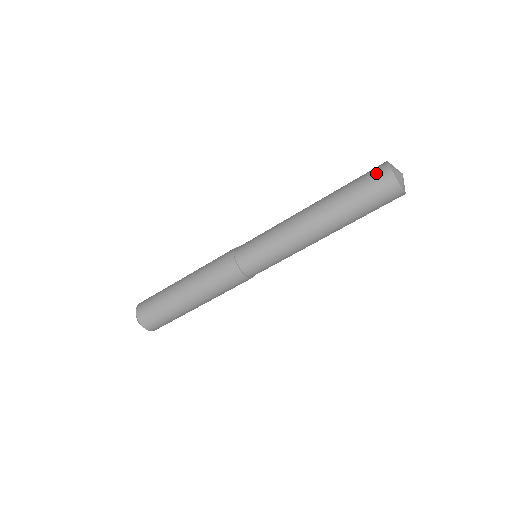
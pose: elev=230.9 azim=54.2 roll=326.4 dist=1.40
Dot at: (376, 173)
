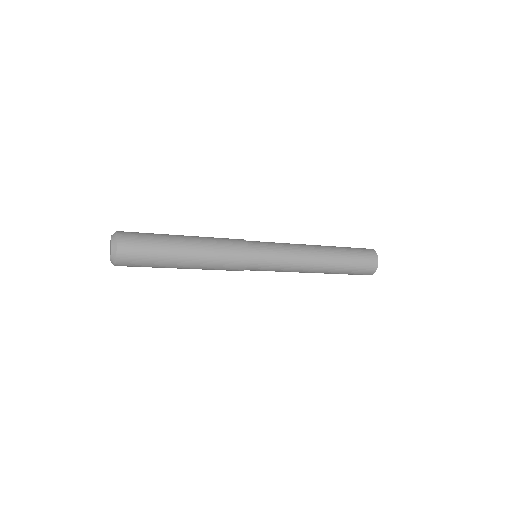
Dot at: (366, 273)
